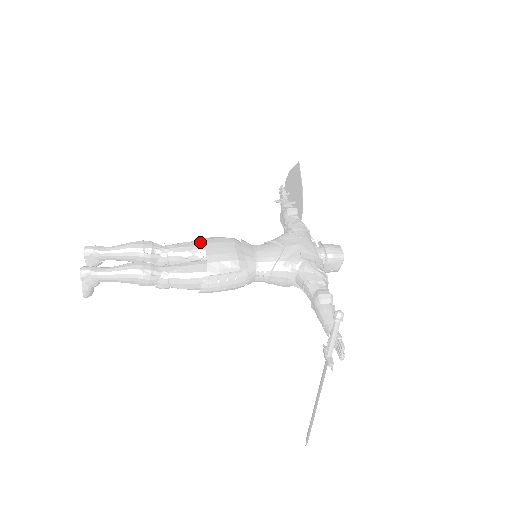
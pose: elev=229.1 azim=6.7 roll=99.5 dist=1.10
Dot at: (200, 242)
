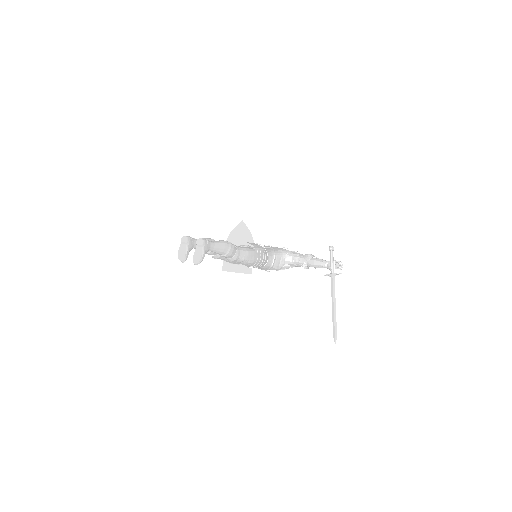
Dot at: occluded
